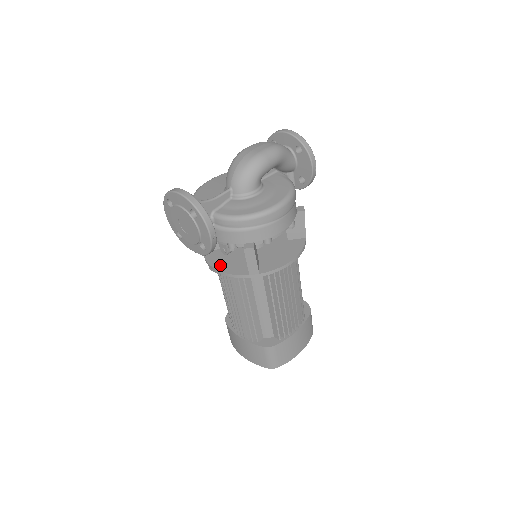
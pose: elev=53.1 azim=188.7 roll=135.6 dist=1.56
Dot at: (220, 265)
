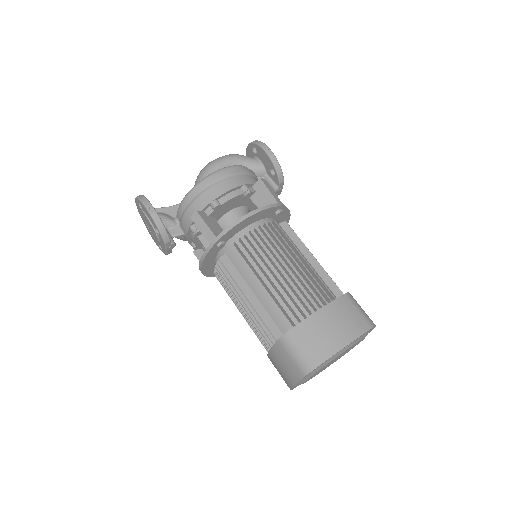
Dot at: occluded
